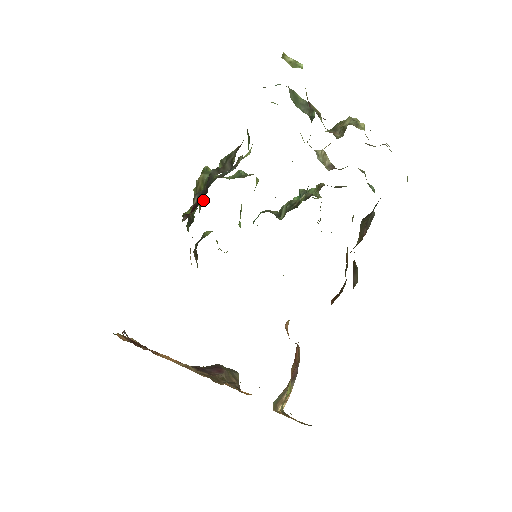
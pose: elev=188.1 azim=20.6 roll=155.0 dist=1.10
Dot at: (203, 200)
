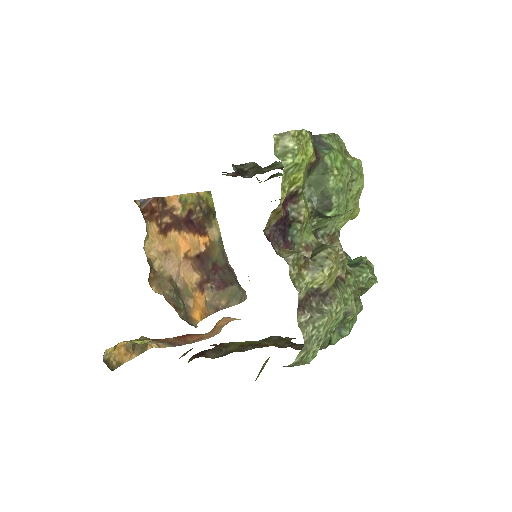
Dot at: occluded
